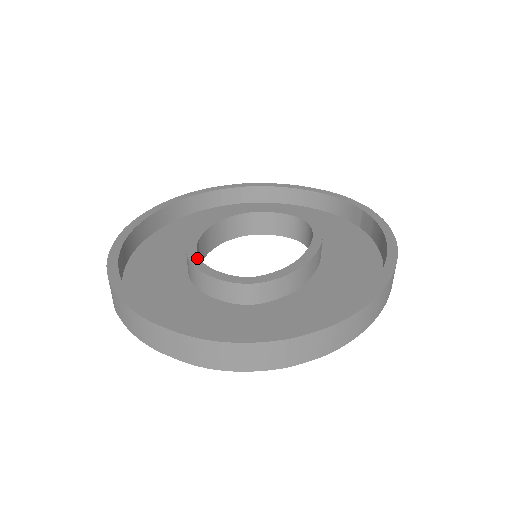
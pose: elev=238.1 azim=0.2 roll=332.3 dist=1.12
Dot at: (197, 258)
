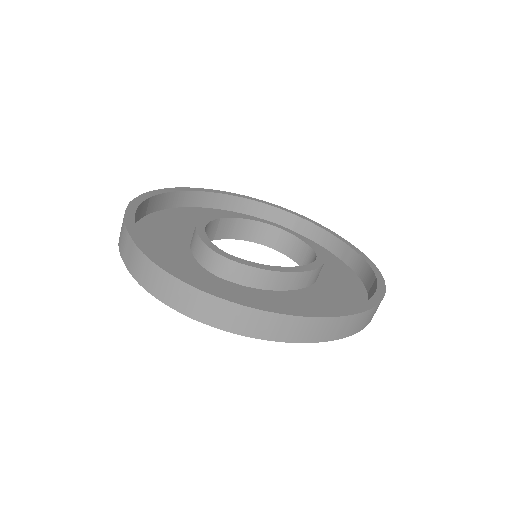
Dot at: (204, 224)
